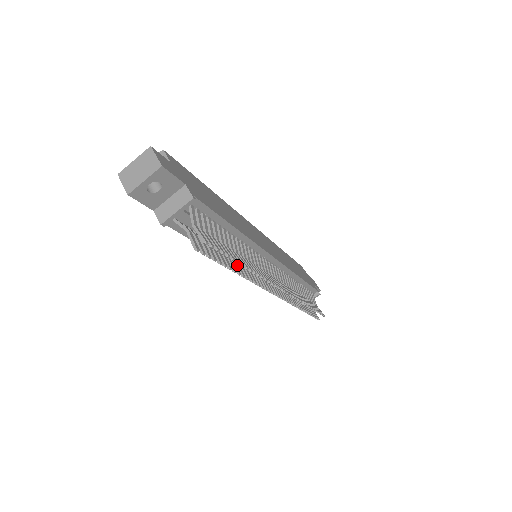
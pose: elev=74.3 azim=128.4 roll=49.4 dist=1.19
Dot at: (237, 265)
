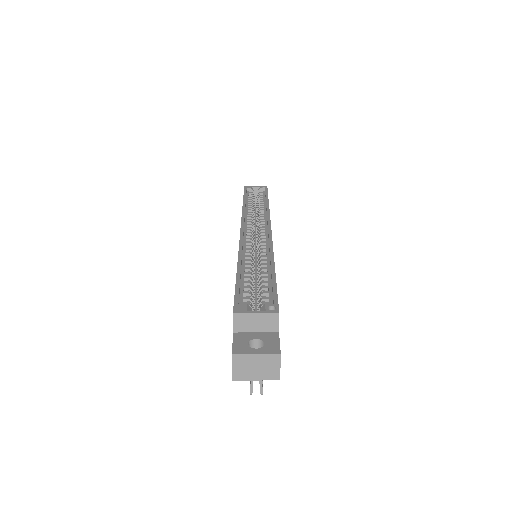
Dot at: occluded
